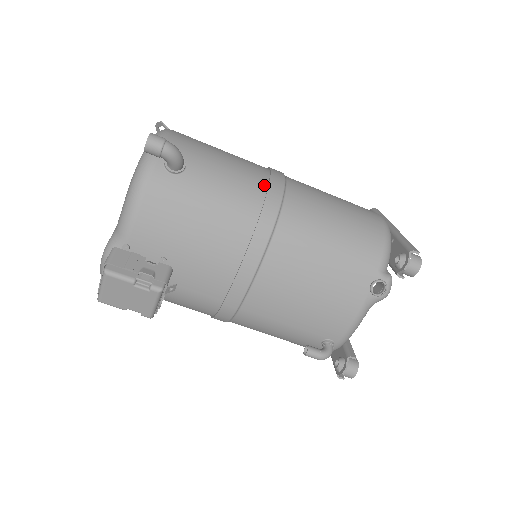
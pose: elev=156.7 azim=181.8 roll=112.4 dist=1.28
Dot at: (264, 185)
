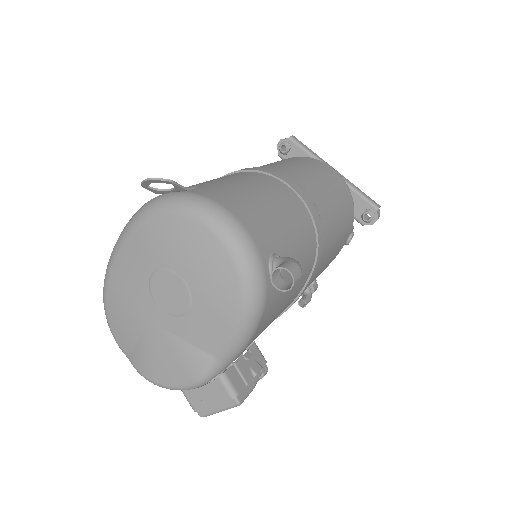
Dot at: (310, 219)
